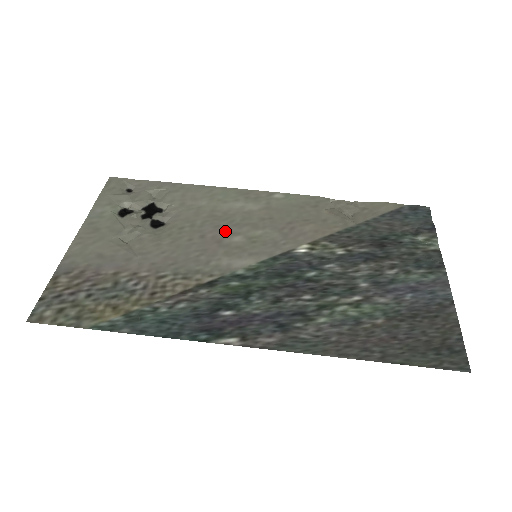
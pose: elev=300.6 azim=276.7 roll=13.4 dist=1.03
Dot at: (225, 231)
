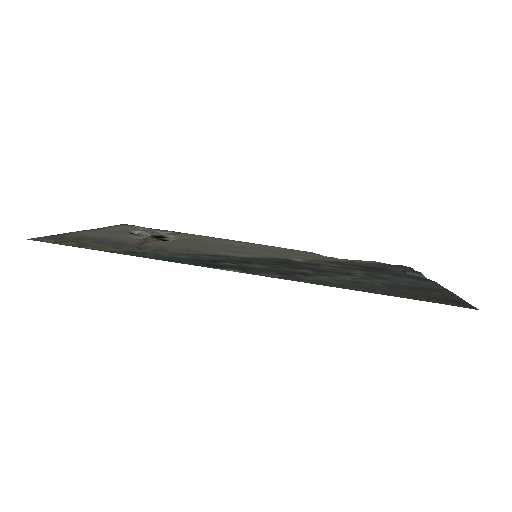
Dot at: (227, 247)
